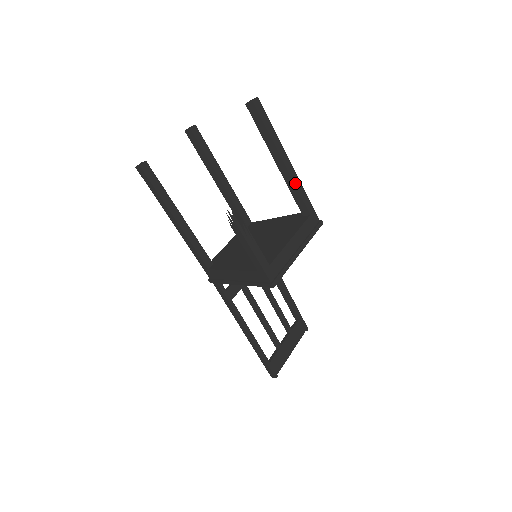
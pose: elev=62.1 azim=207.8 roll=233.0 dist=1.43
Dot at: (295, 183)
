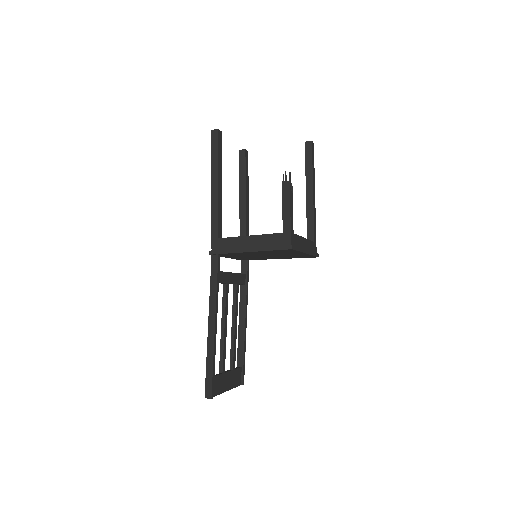
Dot at: (314, 211)
